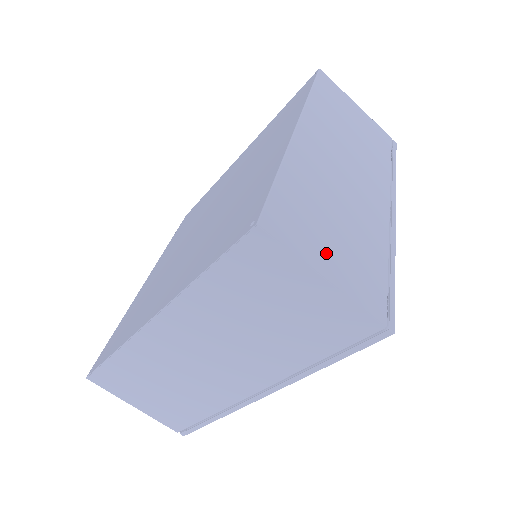
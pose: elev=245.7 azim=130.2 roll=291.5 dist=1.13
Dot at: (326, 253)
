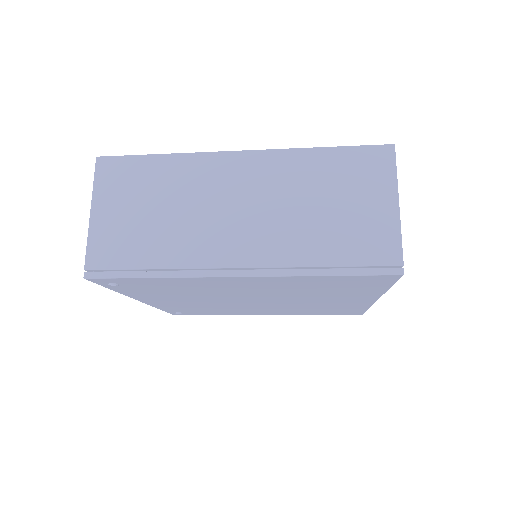
Dot at: occluded
